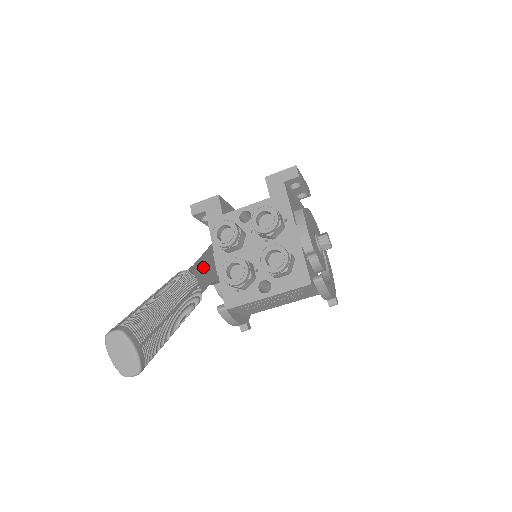
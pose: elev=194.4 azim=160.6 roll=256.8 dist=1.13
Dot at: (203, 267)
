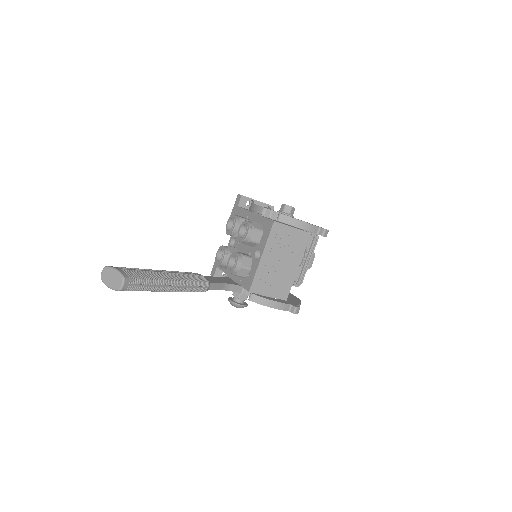
Dot at: (214, 278)
